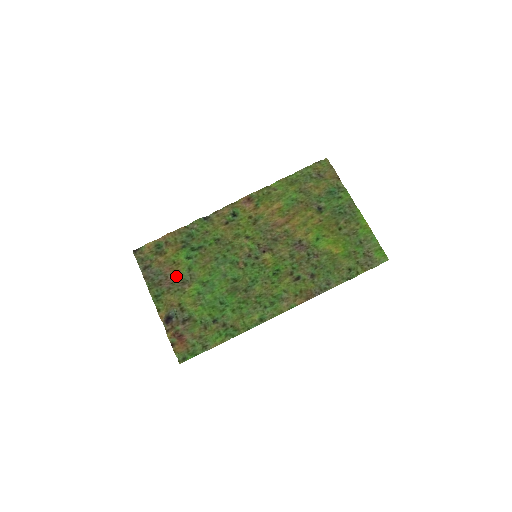
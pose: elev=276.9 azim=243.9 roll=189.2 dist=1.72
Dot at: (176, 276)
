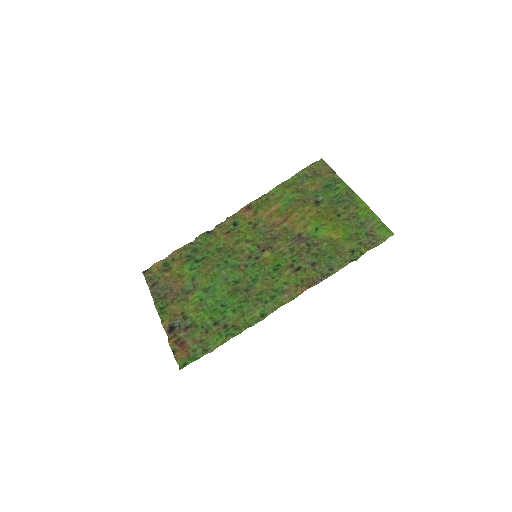
Dot at: (180, 287)
